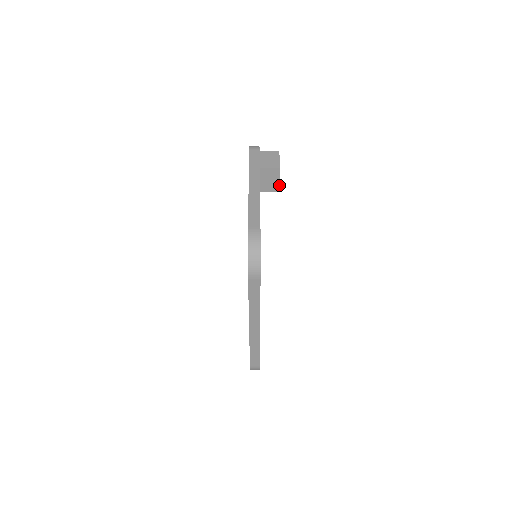
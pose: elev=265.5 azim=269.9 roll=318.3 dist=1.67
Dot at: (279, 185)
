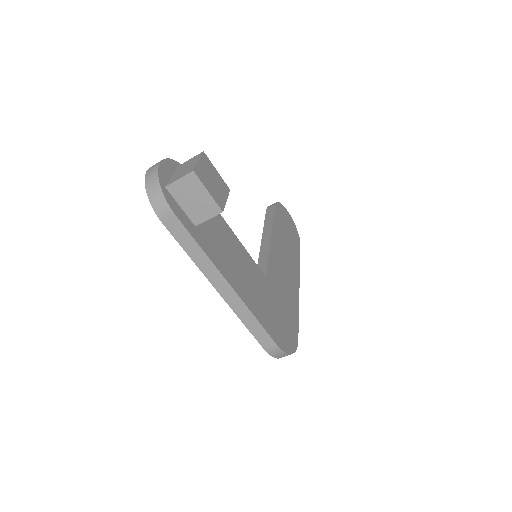
Dot at: (227, 196)
